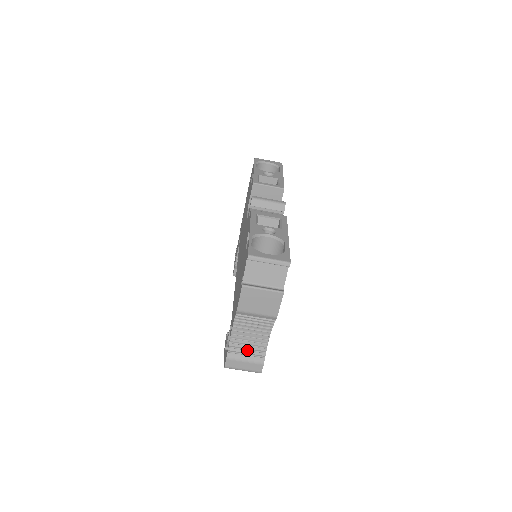
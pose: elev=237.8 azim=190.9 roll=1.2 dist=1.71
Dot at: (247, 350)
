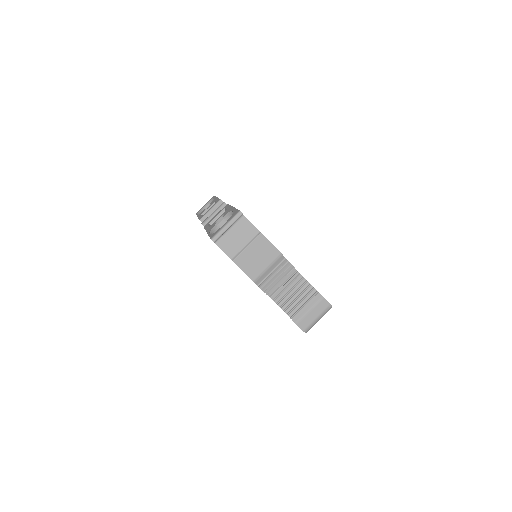
Dot at: (301, 302)
